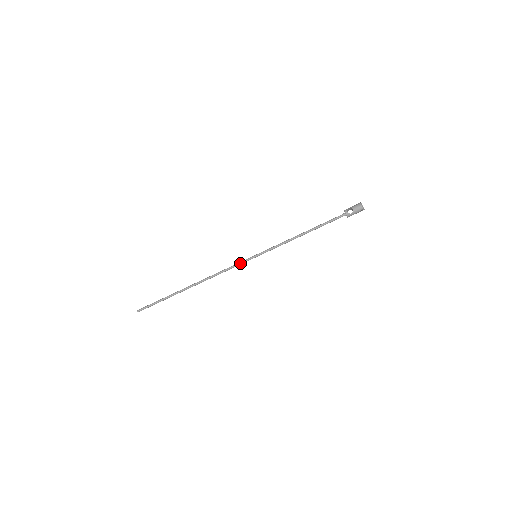
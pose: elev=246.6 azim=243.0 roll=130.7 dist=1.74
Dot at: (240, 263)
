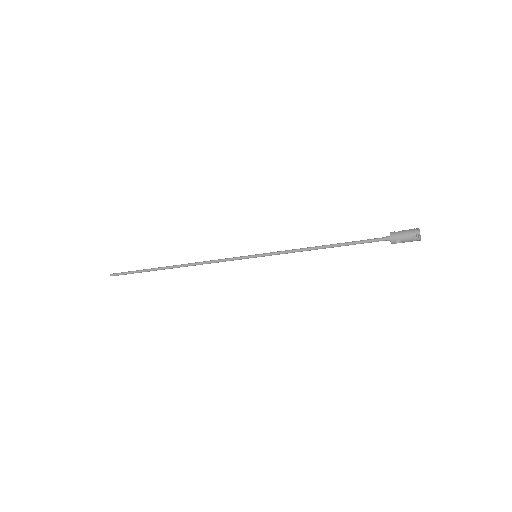
Dot at: occluded
